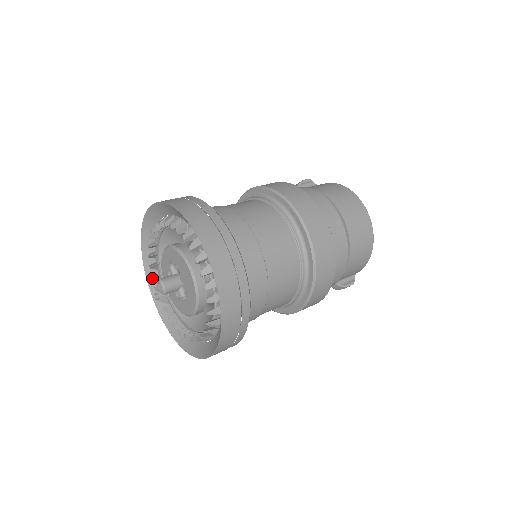
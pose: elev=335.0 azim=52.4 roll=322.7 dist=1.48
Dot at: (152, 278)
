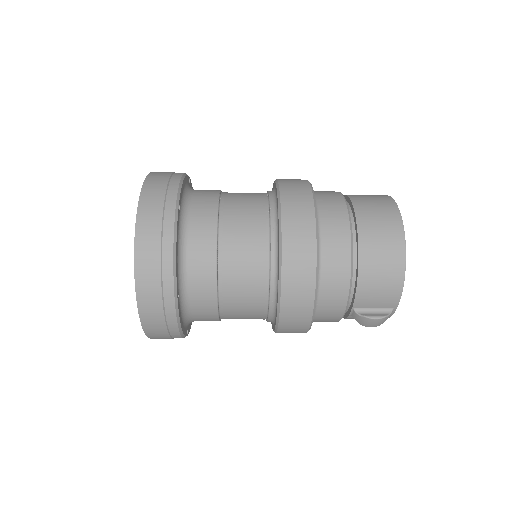
Dot at: occluded
